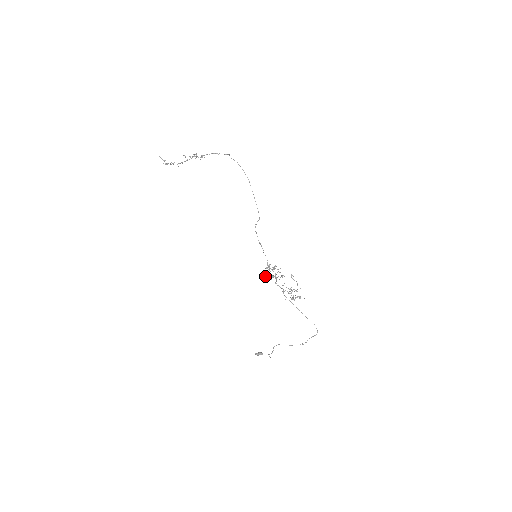
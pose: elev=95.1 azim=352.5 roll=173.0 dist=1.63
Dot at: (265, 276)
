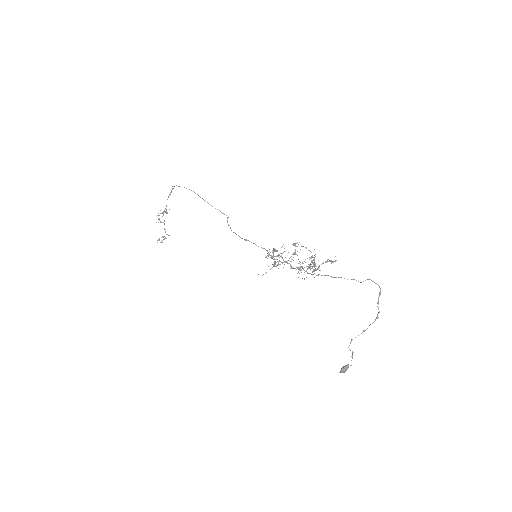
Dot at: occluded
